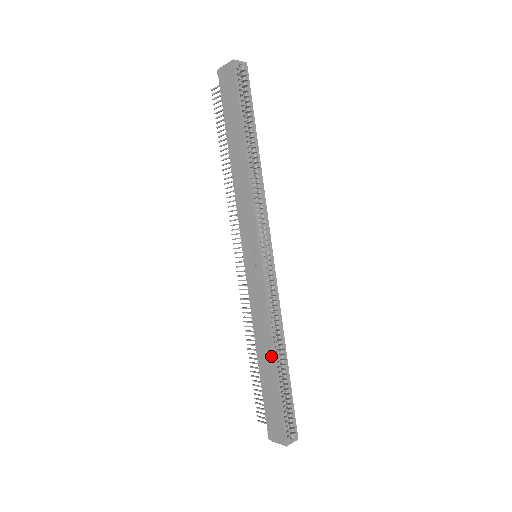
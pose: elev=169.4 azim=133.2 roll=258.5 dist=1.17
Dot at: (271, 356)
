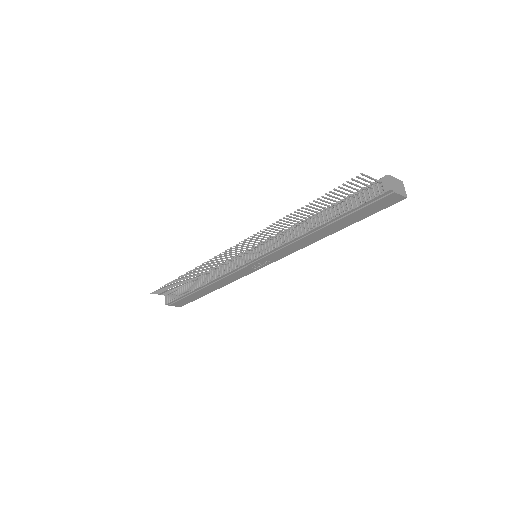
Dot at: (215, 289)
